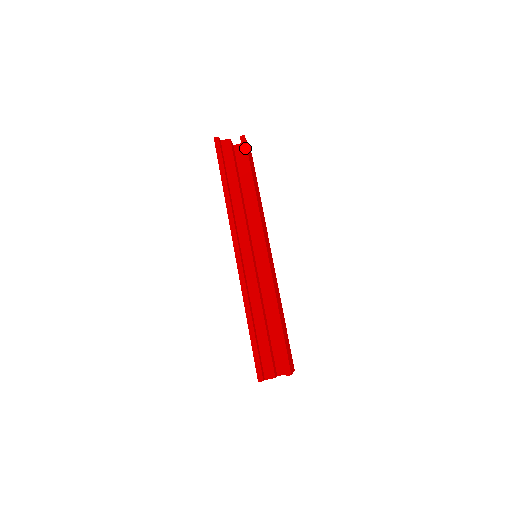
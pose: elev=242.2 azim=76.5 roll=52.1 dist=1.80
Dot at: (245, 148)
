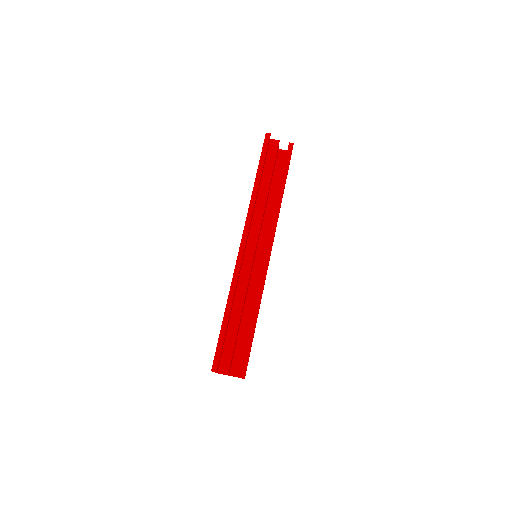
Dot at: (290, 155)
